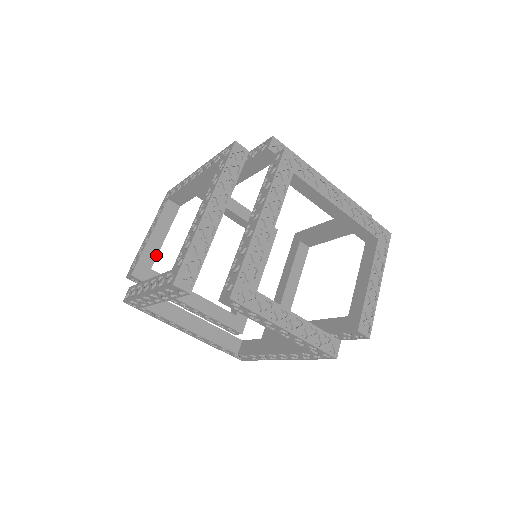
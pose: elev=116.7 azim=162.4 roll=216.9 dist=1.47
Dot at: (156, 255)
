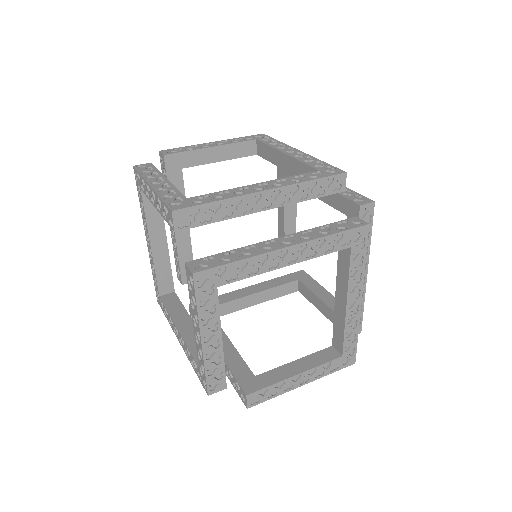
Dot at: (198, 164)
